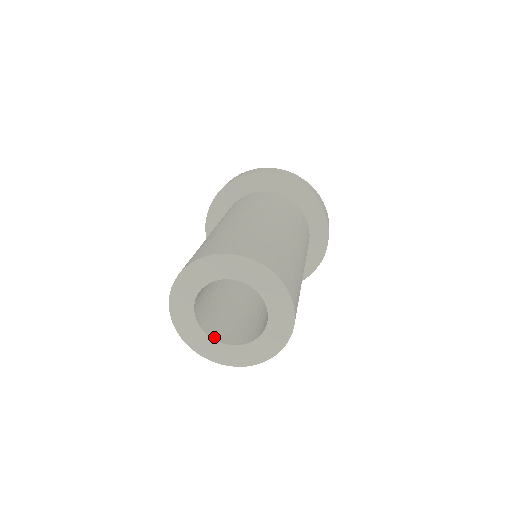
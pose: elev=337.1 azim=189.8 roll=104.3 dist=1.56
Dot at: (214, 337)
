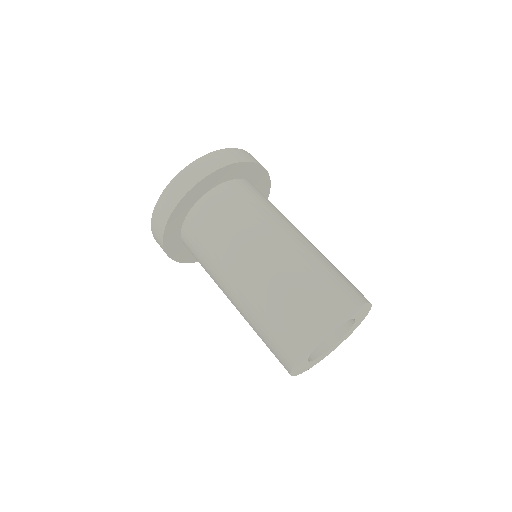
Dot at: (310, 359)
